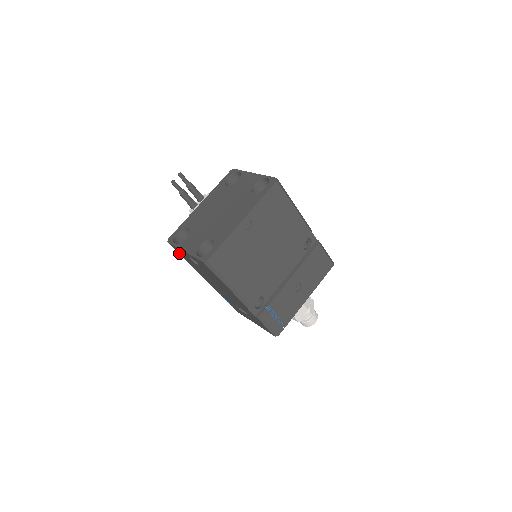
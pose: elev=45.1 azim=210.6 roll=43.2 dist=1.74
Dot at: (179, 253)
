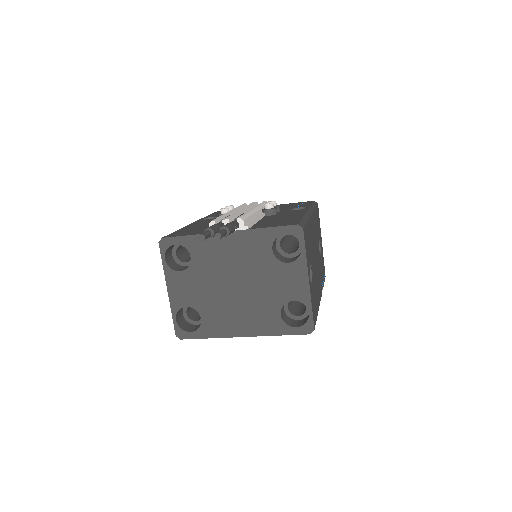
Dot at: occluded
